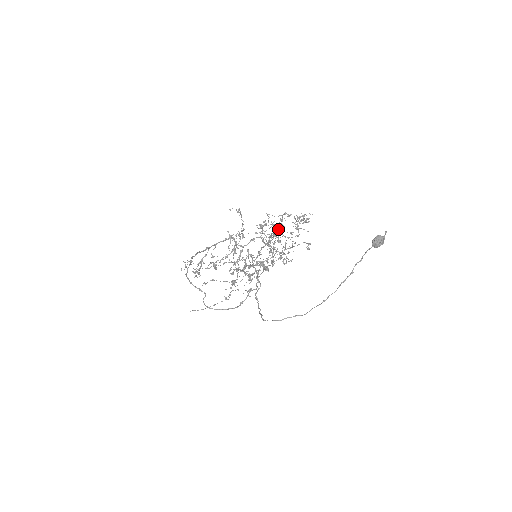
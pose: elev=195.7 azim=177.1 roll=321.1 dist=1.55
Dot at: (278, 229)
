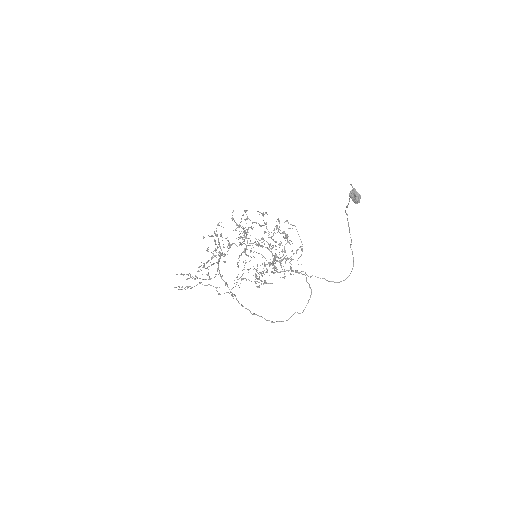
Dot at: occluded
